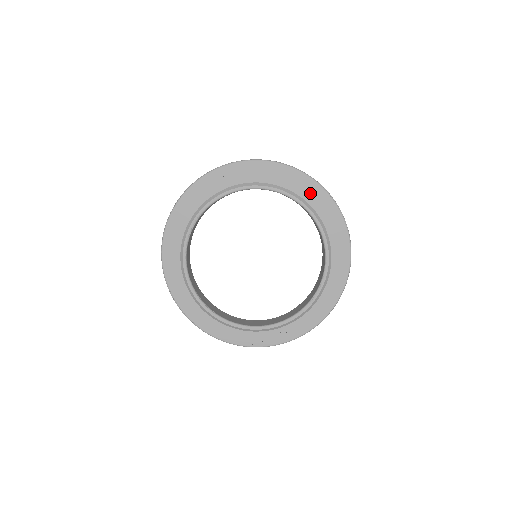
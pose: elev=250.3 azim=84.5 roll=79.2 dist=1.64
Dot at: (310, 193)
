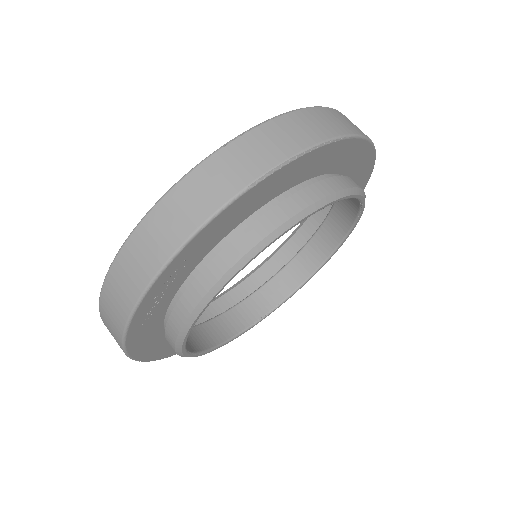
Dot at: (256, 199)
